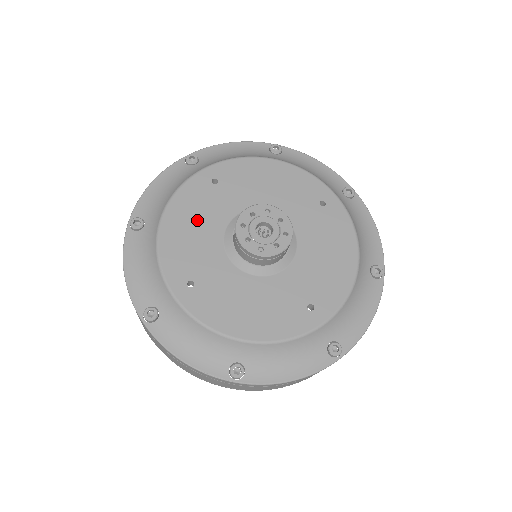
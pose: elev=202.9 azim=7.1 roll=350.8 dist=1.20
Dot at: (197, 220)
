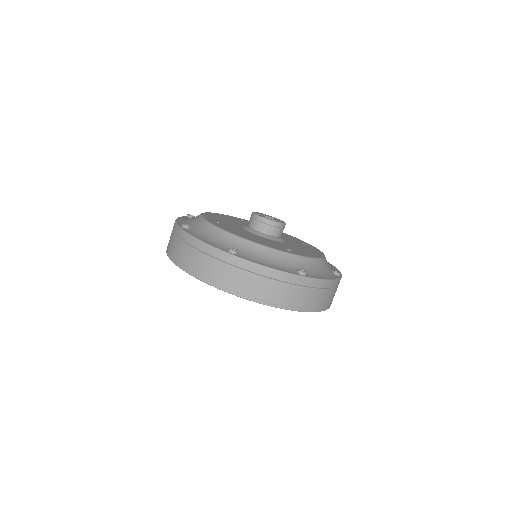
Dot at: (228, 219)
